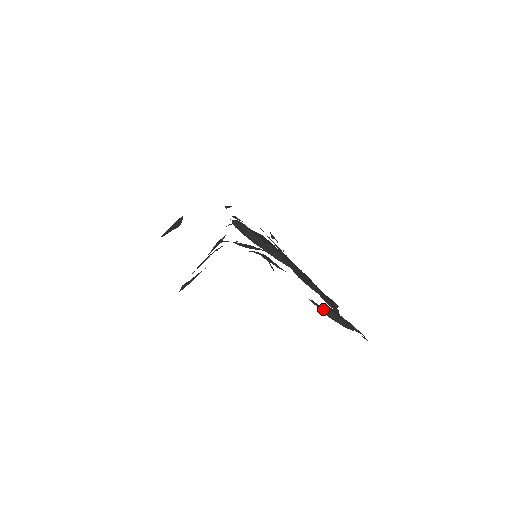
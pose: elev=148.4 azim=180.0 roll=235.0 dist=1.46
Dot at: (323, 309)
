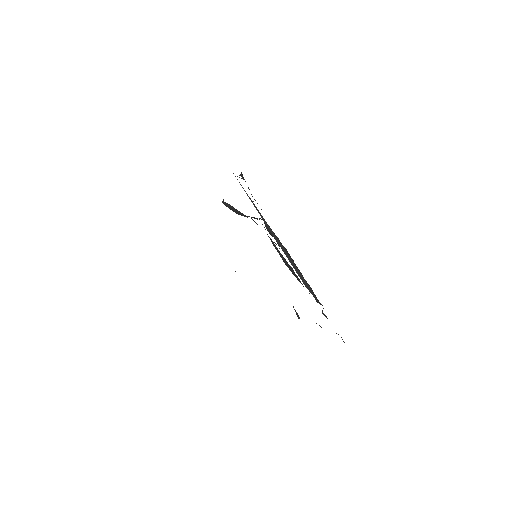
Dot at: occluded
